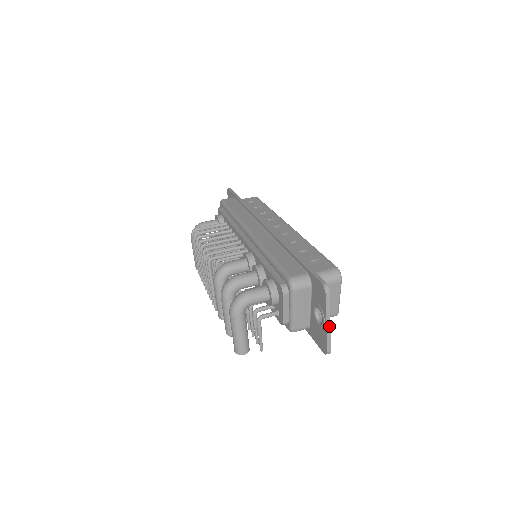
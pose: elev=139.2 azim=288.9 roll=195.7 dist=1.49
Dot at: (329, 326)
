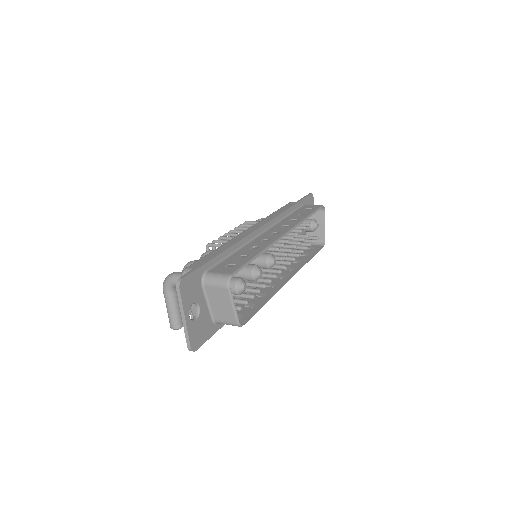
Dot at: (185, 322)
